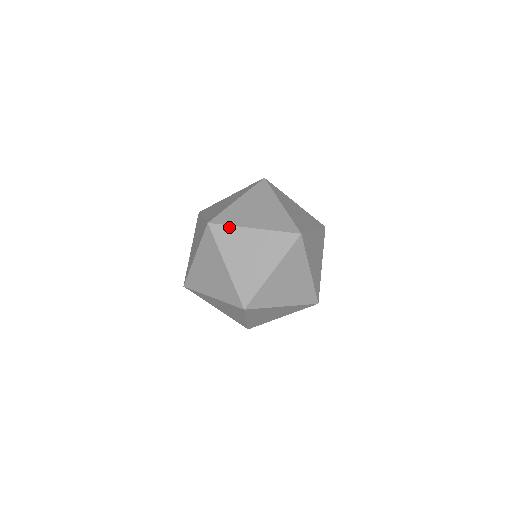
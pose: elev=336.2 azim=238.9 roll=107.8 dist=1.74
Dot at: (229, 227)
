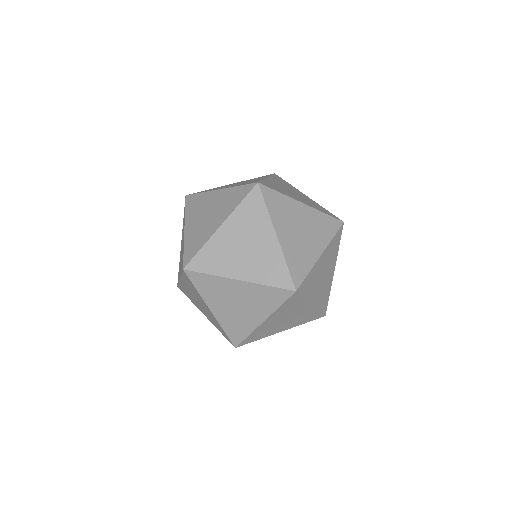
Dot at: (200, 194)
